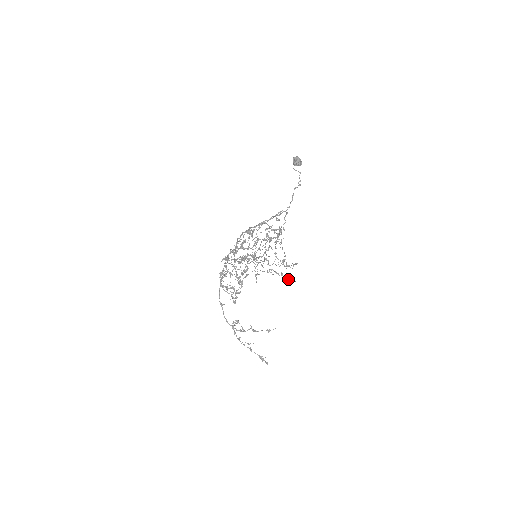
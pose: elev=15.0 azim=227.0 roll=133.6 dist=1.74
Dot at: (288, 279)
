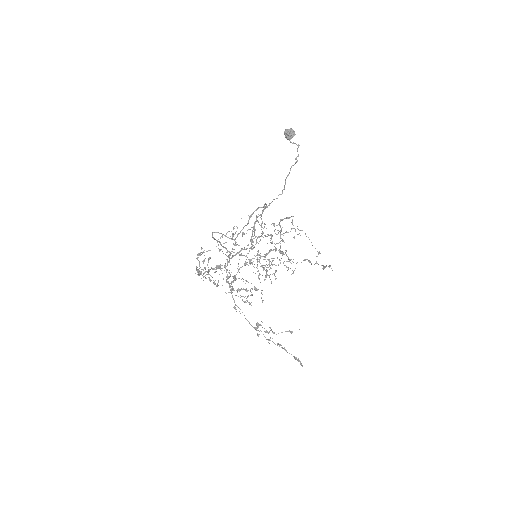
Dot at: (323, 268)
